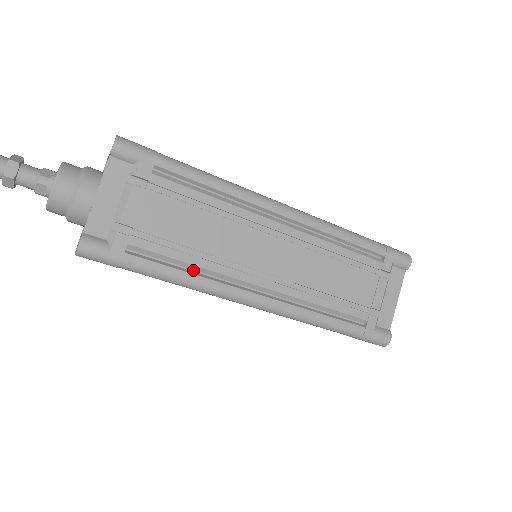
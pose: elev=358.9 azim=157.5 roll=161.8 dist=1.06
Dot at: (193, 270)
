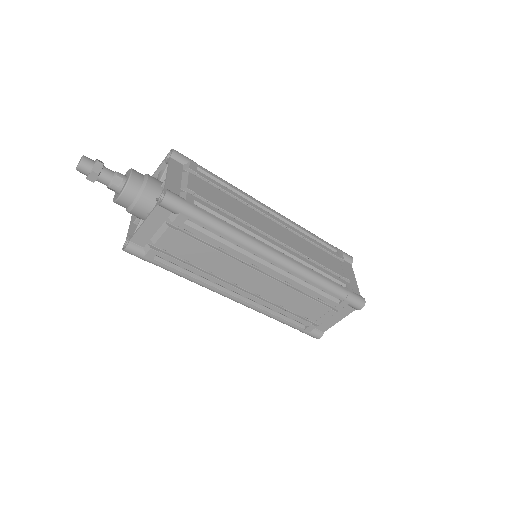
Dot at: (197, 275)
